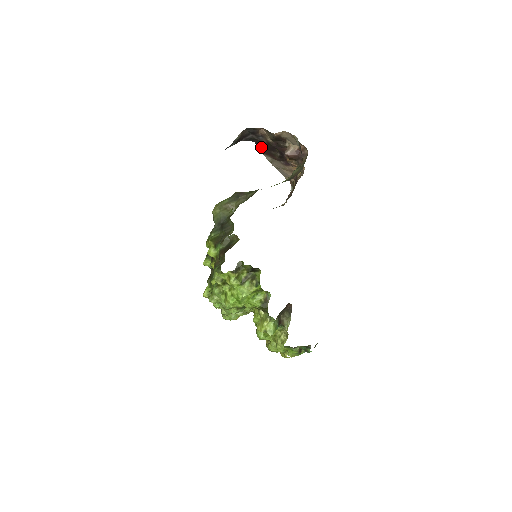
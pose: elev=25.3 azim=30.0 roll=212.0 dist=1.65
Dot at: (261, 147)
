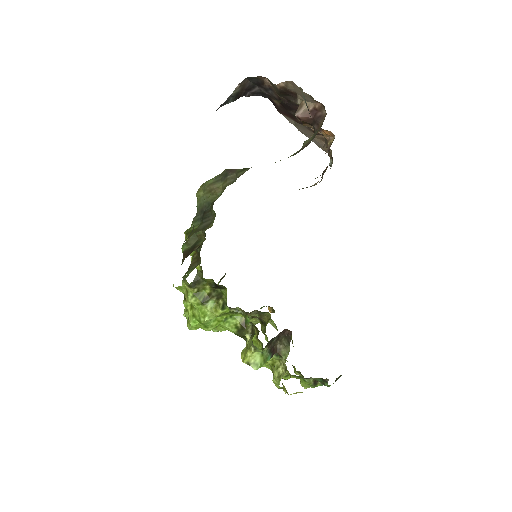
Dot at: (277, 105)
